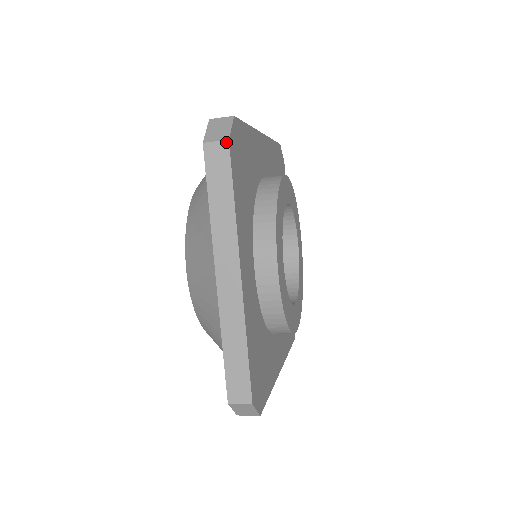
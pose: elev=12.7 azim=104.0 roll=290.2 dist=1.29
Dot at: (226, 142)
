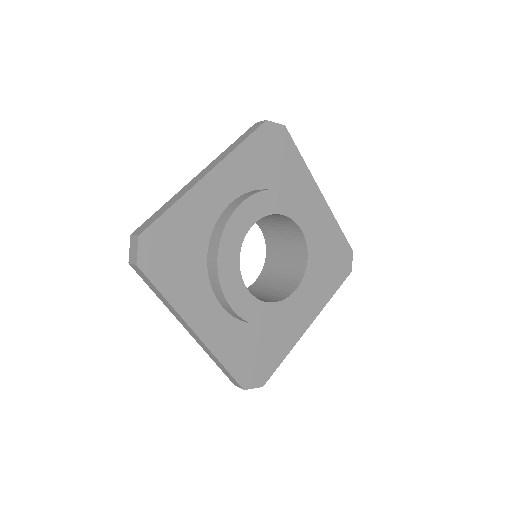
Dot at: (136, 266)
